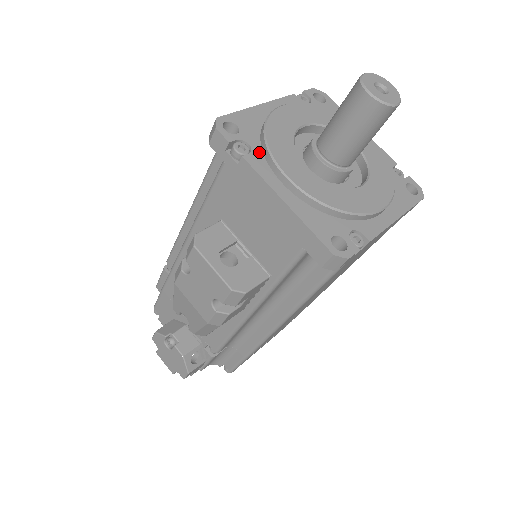
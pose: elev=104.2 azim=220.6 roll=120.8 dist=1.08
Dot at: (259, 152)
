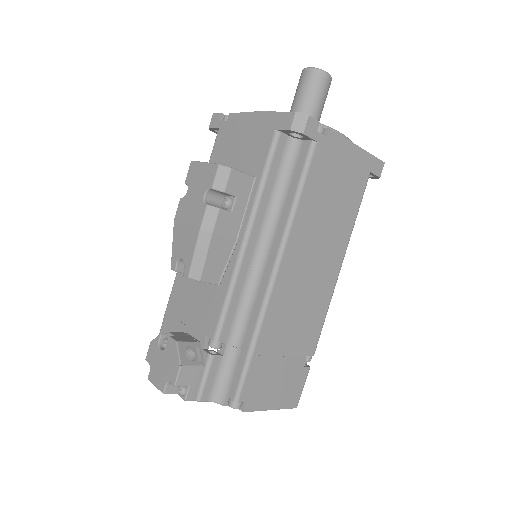
Dot at: occluded
